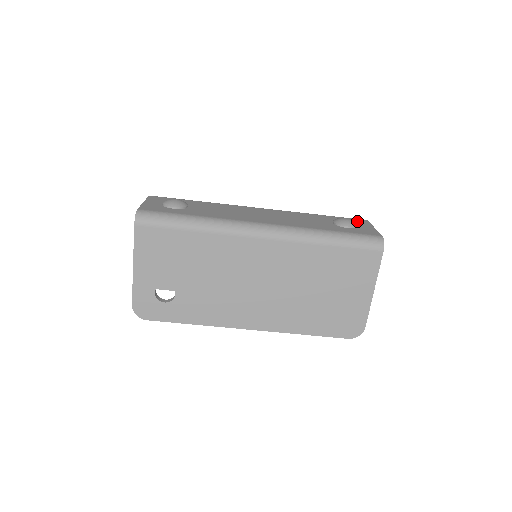
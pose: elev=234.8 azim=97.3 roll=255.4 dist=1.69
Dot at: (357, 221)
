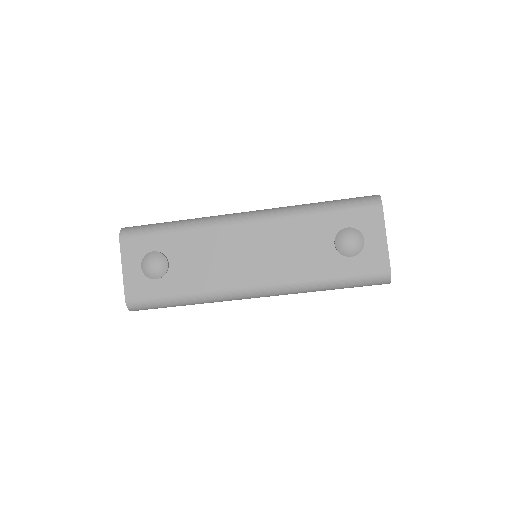
Dot at: (367, 219)
